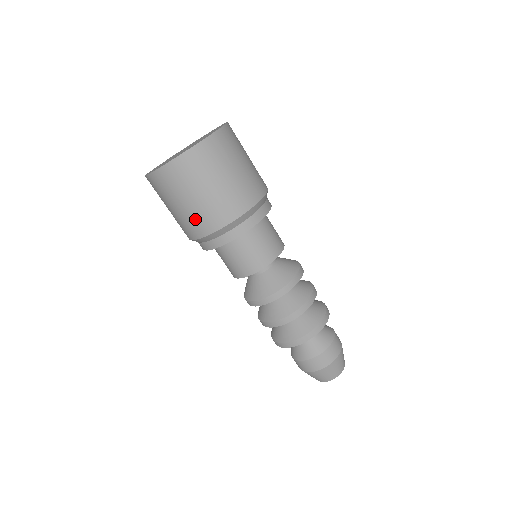
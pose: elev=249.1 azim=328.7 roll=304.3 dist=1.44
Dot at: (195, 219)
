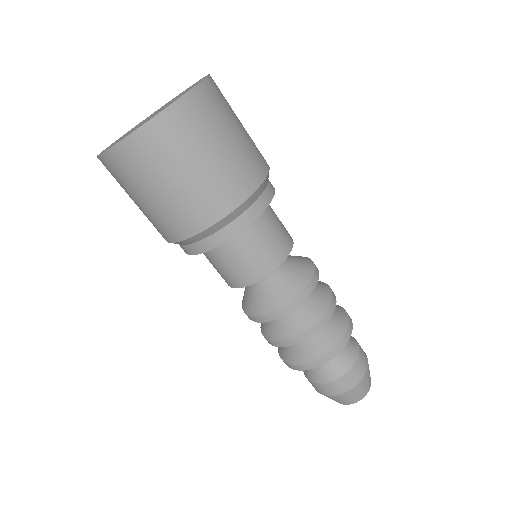
Dot at: (166, 218)
